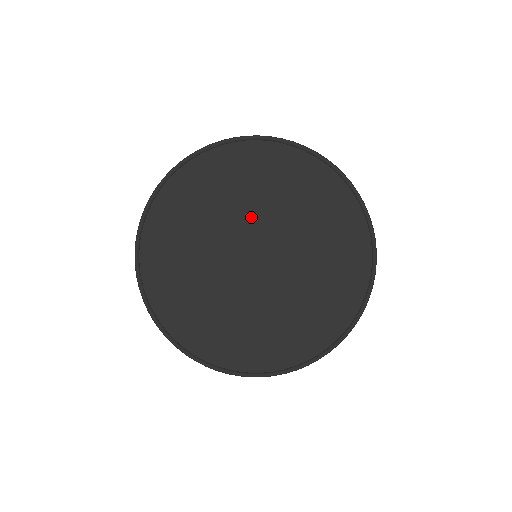
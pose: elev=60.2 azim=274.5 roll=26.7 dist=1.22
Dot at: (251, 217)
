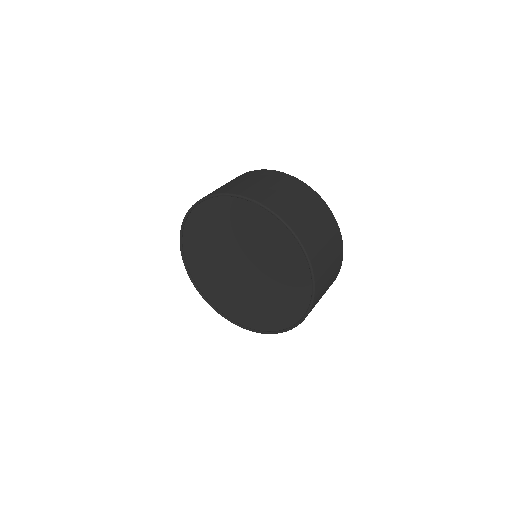
Dot at: (231, 244)
